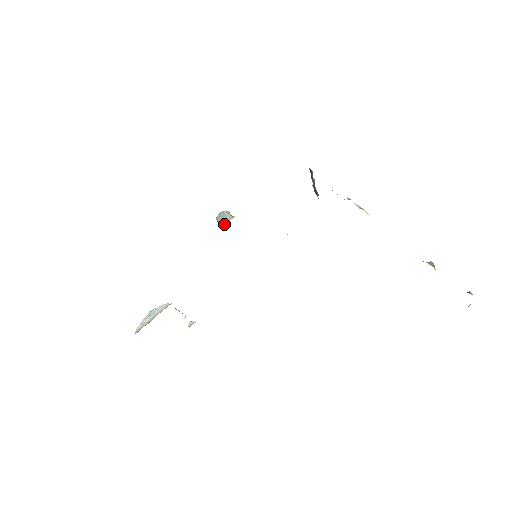
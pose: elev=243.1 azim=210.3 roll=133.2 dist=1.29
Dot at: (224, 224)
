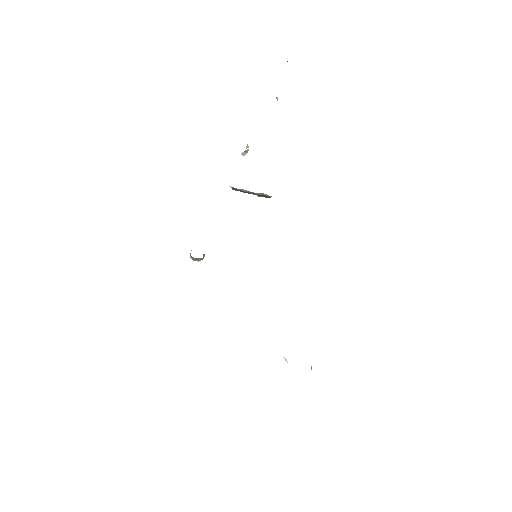
Dot at: occluded
